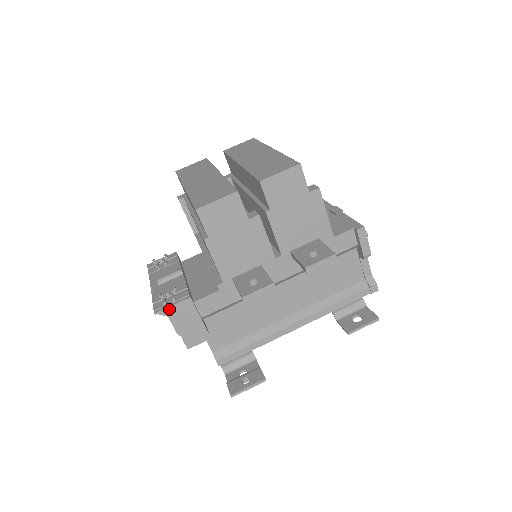
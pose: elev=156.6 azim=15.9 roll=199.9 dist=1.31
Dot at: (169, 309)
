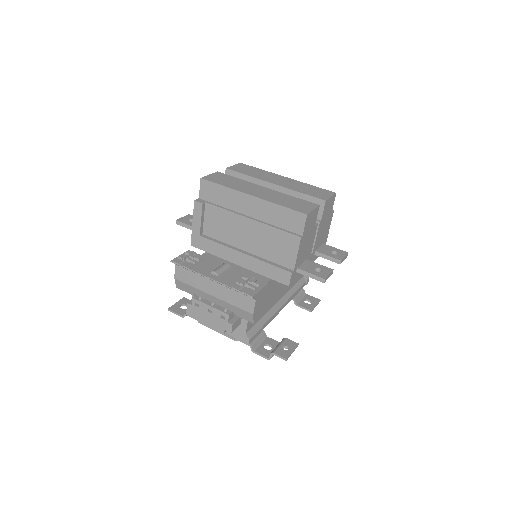
Dot at: (258, 293)
